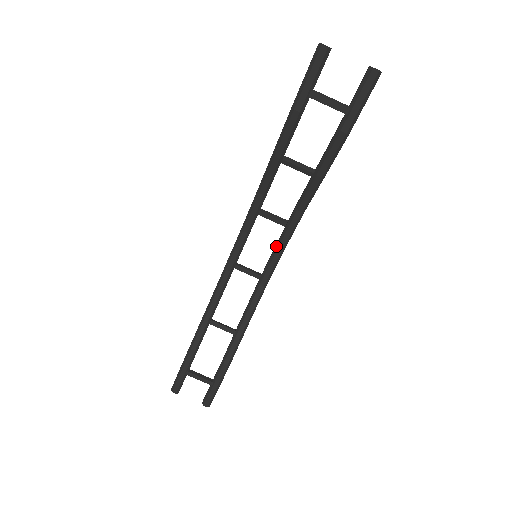
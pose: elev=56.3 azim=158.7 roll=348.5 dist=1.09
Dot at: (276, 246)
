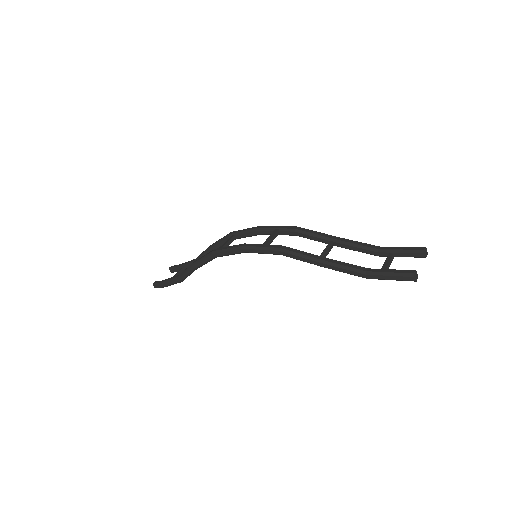
Dot at: (260, 234)
